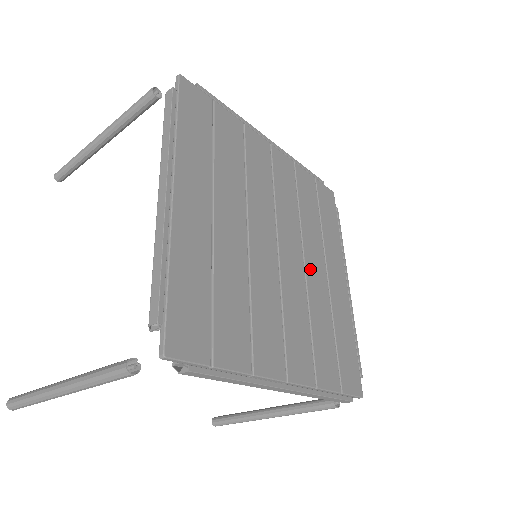
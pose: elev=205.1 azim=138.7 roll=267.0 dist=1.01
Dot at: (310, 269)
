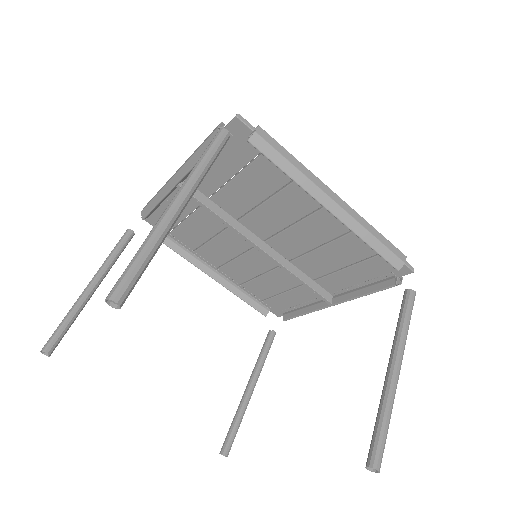
Dot at: (298, 262)
